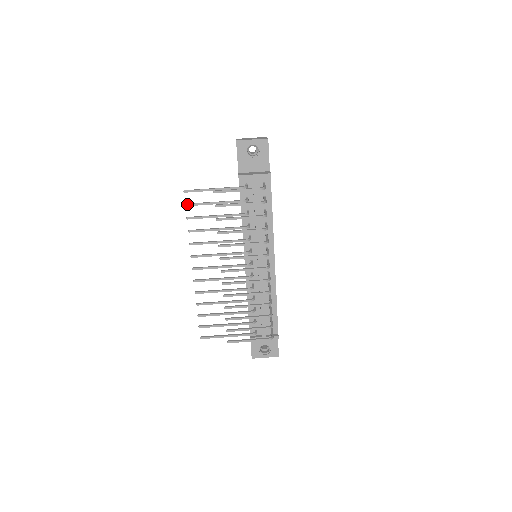
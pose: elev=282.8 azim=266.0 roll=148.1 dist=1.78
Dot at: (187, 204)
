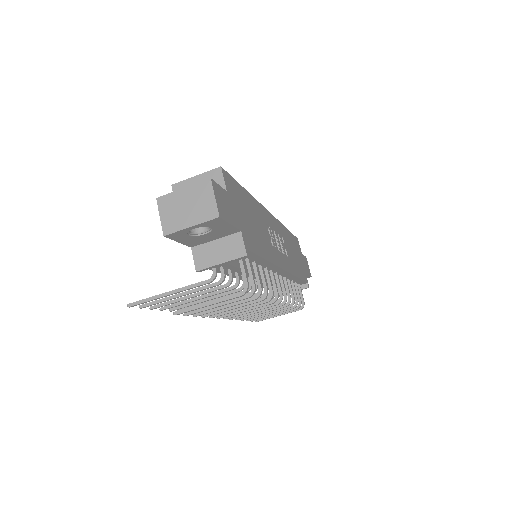
Dot at: occluded
